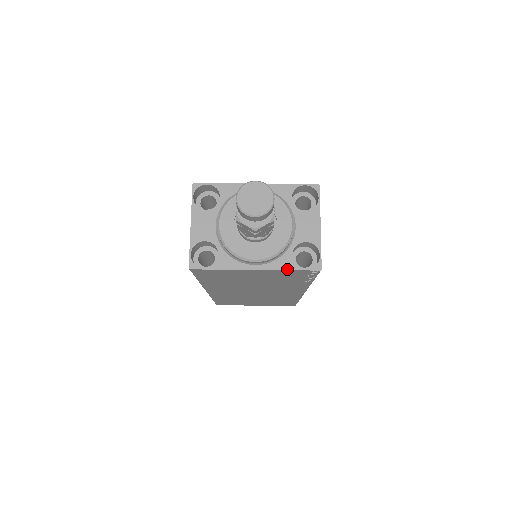
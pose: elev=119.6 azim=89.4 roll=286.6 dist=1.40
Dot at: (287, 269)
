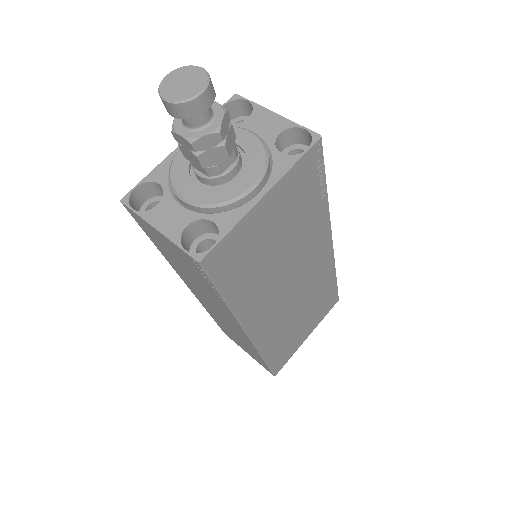
Dot at: (291, 166)
